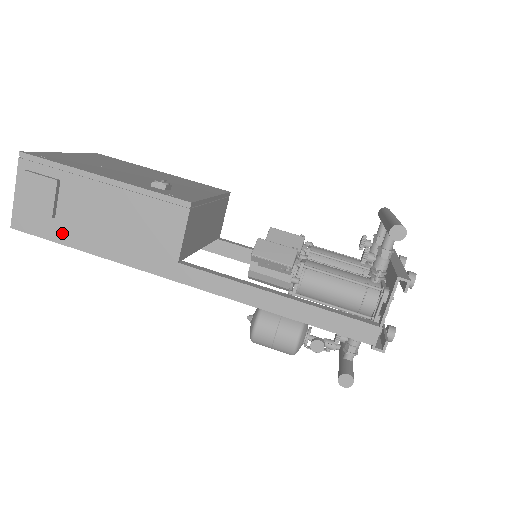
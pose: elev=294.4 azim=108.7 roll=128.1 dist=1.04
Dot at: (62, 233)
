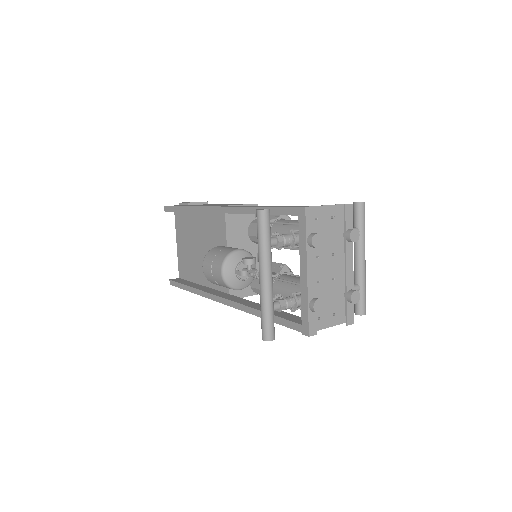
Dot at: occluded
